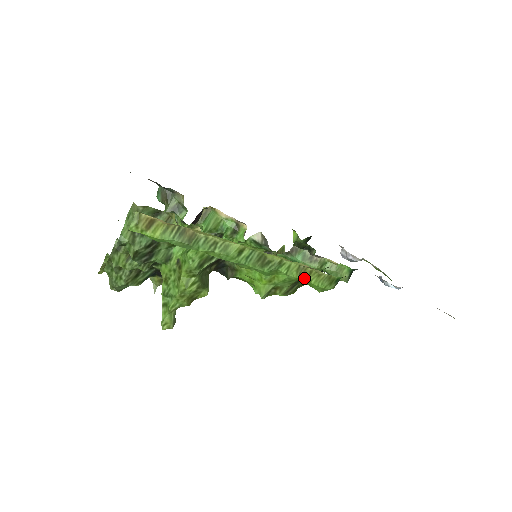
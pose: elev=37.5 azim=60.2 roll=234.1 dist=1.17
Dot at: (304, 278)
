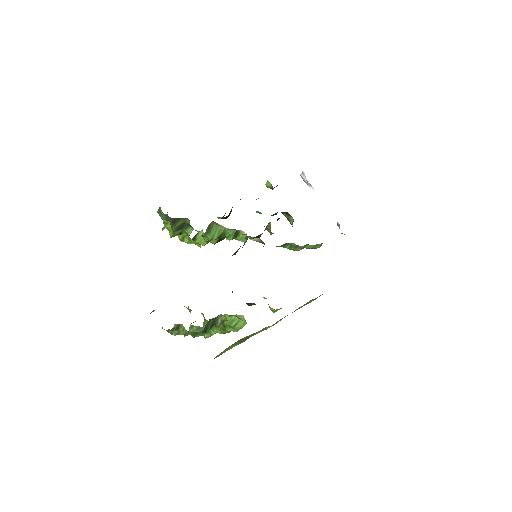
Dot at: occluded
